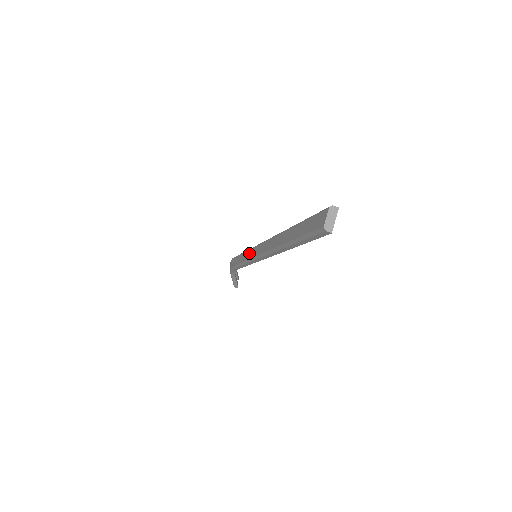
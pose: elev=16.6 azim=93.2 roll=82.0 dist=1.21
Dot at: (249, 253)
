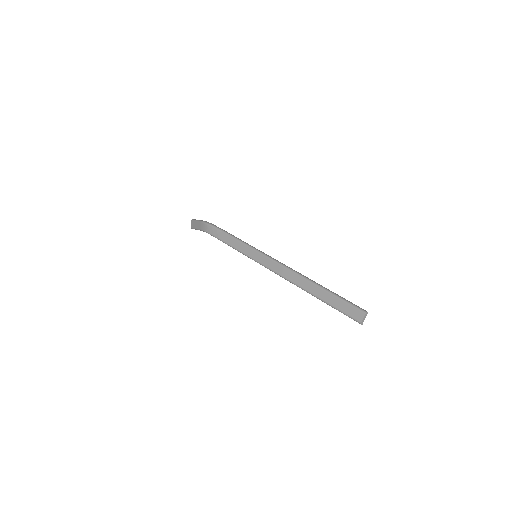
Dot at: (249, 251)
